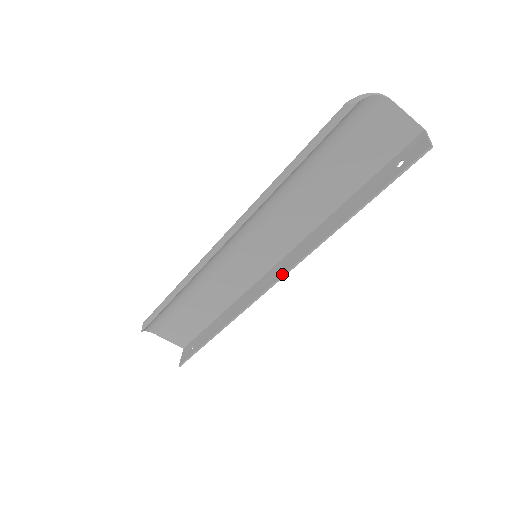
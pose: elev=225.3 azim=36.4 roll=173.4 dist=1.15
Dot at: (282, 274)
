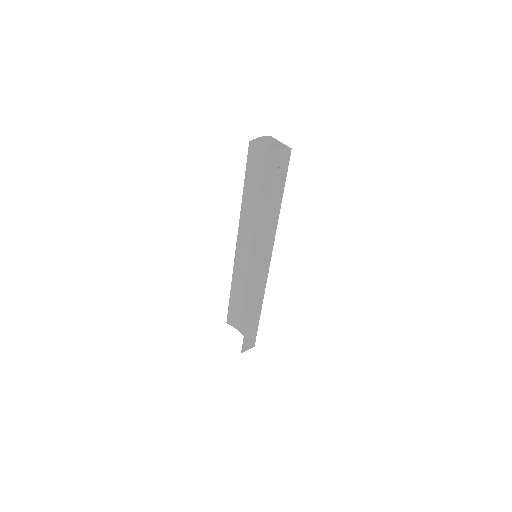
Dot at: (257, 261)
